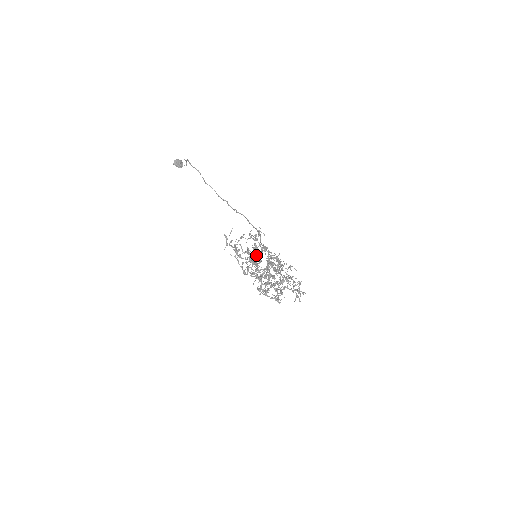
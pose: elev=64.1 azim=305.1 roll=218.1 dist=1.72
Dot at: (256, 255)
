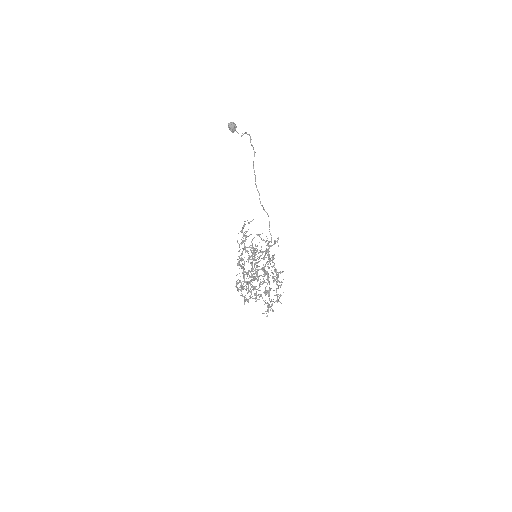
Dot at: occluded
